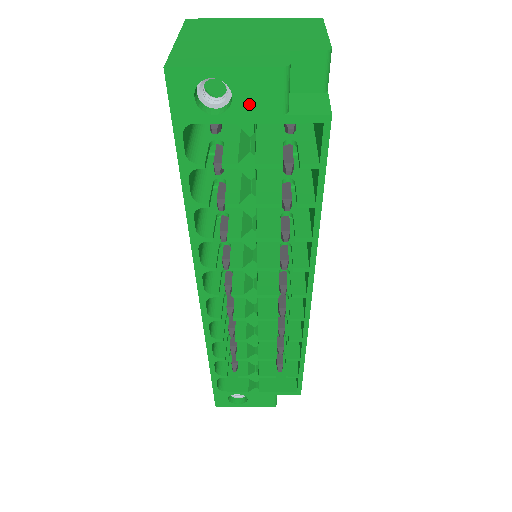
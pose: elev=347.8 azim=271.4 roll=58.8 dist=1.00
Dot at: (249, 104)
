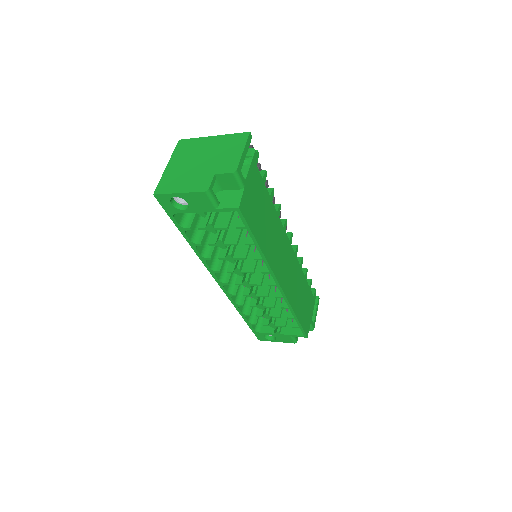
Dot at: (197, 205)
